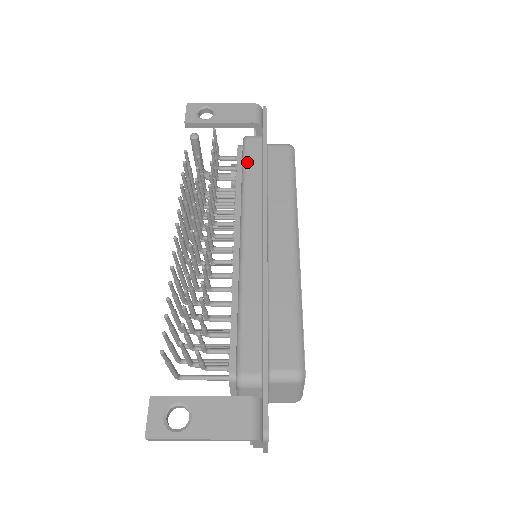
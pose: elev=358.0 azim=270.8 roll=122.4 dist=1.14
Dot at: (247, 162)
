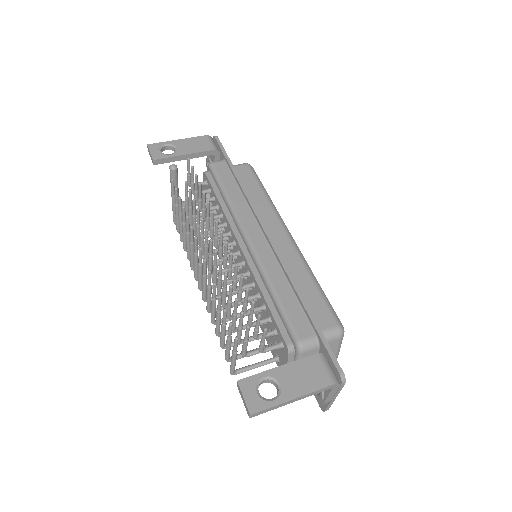
Dot at: (222, 181)
